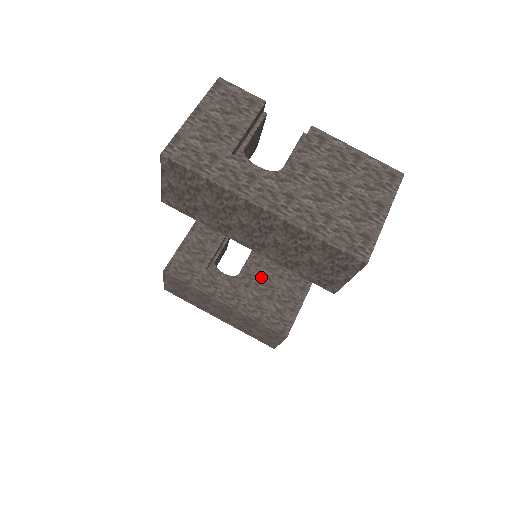
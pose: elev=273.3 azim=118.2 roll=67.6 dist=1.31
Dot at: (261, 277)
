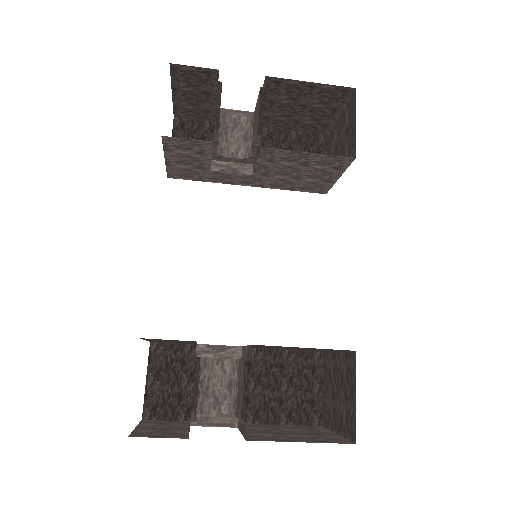
Dot at: (280, 168)
